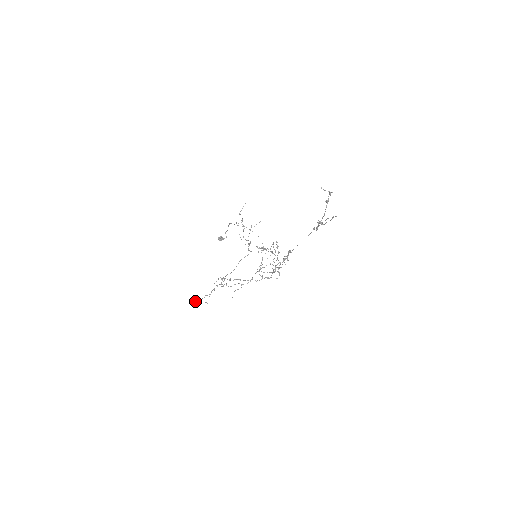
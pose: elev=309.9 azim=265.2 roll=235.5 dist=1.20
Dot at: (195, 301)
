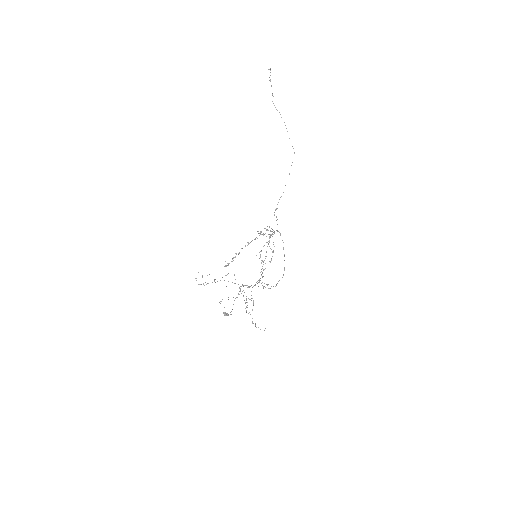
Dot at: occluded
